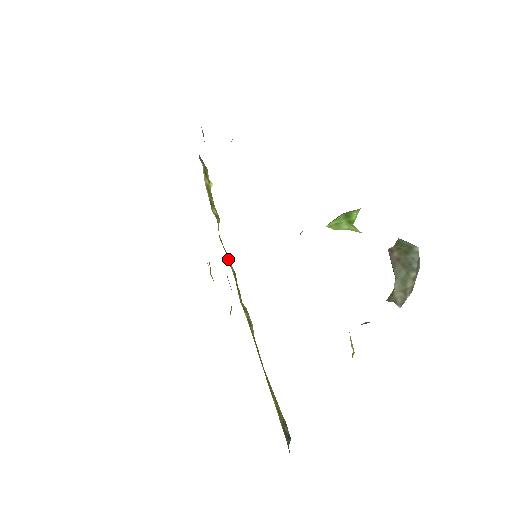
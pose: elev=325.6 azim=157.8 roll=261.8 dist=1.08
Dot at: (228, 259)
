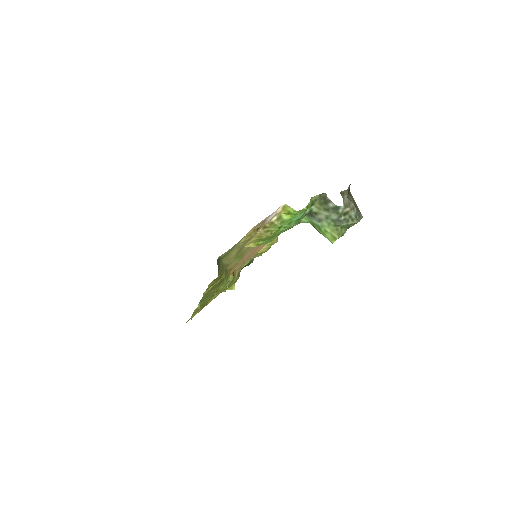
Dot at: occluded
